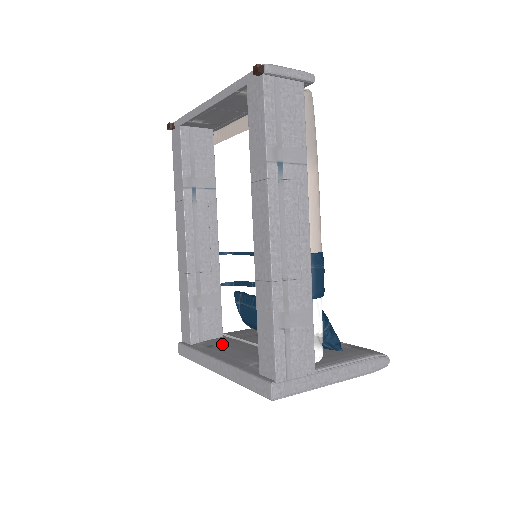
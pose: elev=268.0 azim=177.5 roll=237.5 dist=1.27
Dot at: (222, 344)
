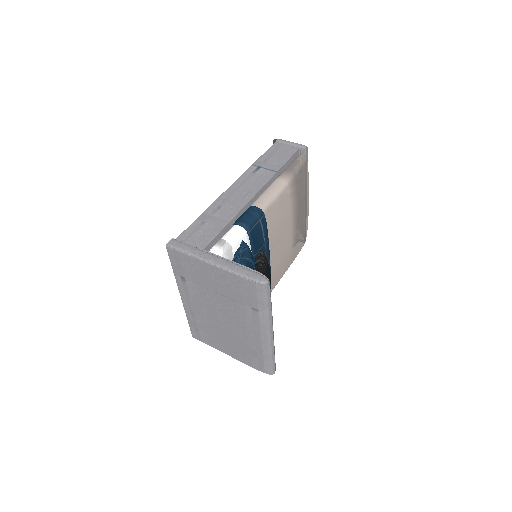
Dot at: occluded
